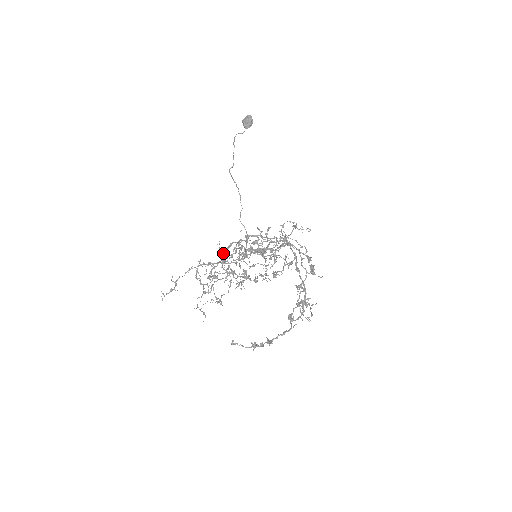
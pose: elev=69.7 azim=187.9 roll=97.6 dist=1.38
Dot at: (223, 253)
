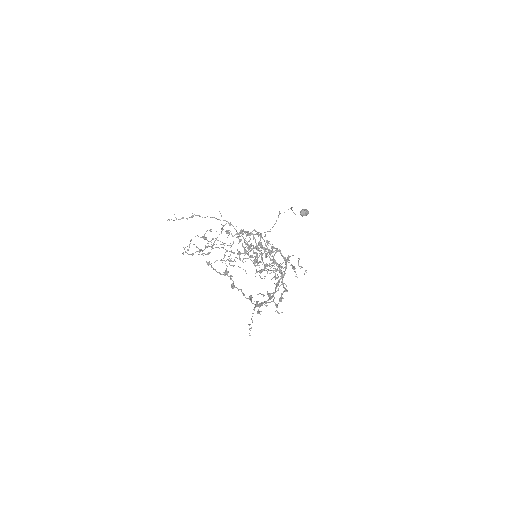
Dot at: (242, 231)
